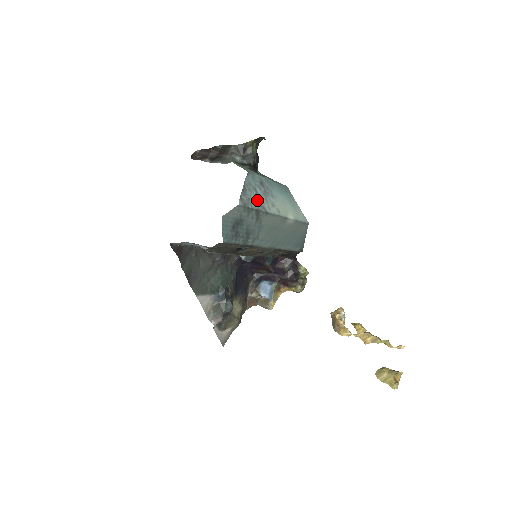
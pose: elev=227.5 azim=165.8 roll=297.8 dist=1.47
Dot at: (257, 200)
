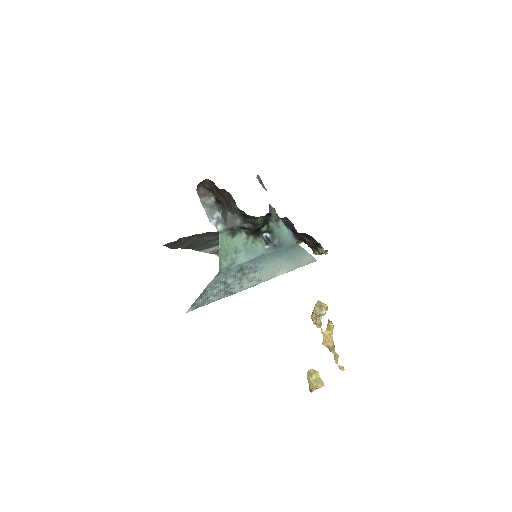
Dot at: (222, 291)
